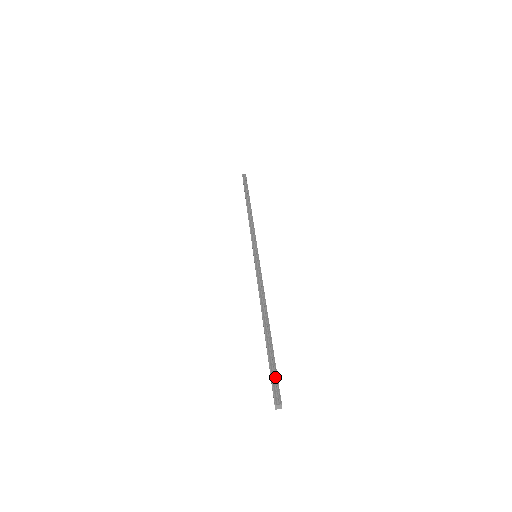
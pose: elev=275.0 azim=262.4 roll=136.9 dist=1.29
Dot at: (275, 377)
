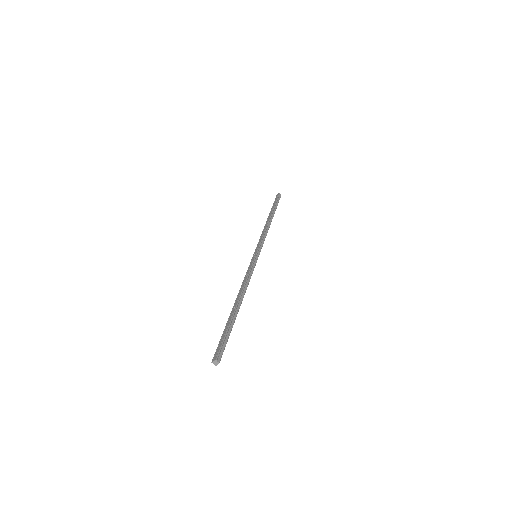
Dot at: (225, 343)
